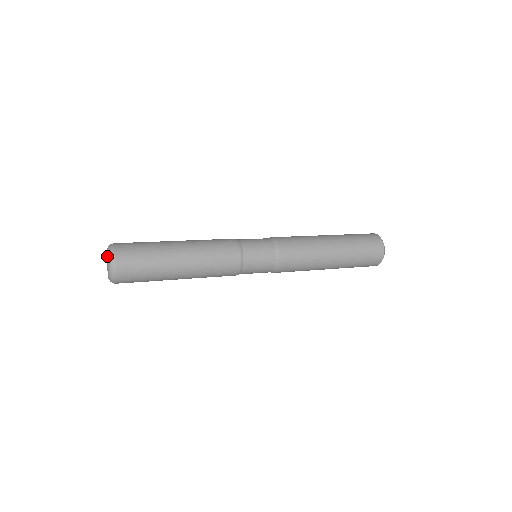
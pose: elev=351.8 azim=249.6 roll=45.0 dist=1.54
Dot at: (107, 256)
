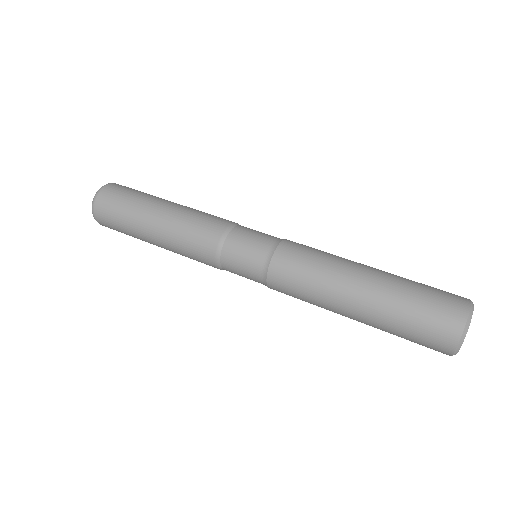
Dot at: occluded
